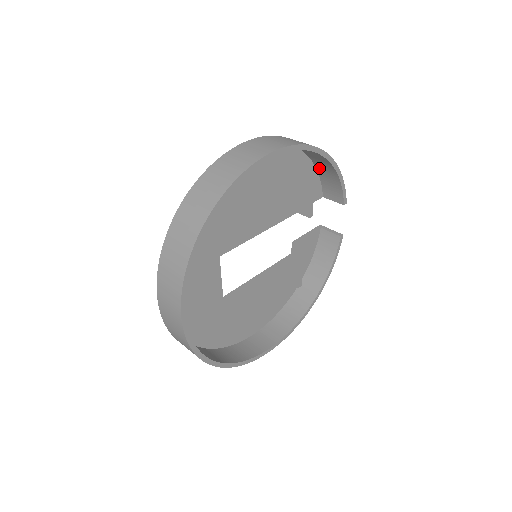
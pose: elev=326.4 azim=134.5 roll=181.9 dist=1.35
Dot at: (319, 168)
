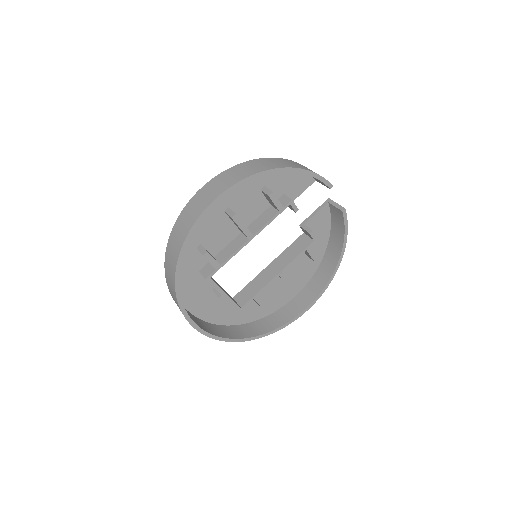
Dot at: occluded
